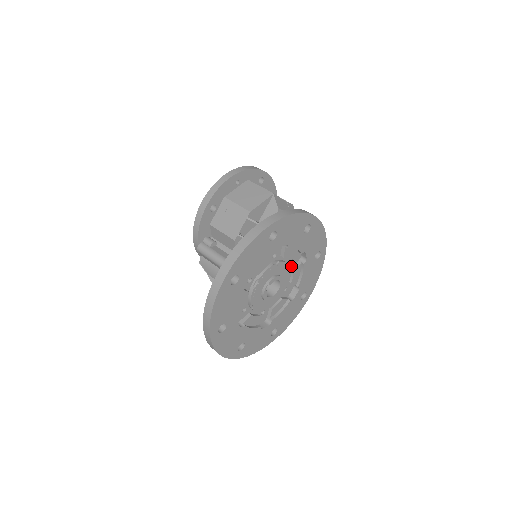
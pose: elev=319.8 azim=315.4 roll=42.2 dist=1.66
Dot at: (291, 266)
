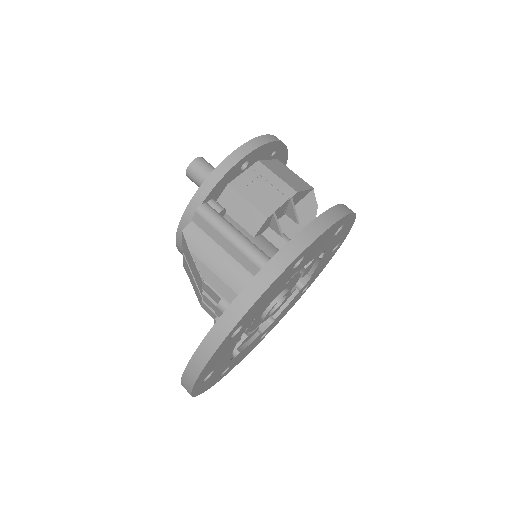
Dot at: occluded
